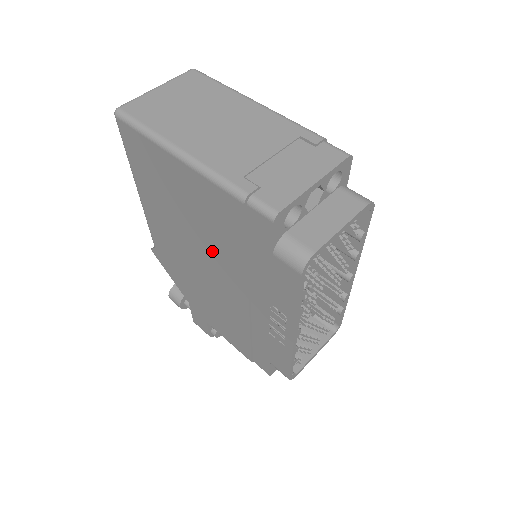
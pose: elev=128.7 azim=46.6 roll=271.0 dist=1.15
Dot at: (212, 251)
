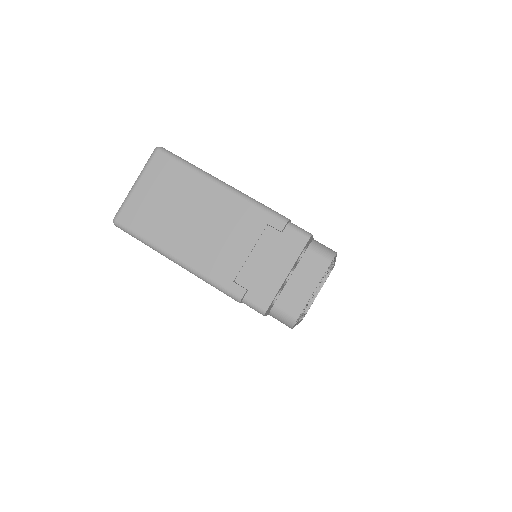
Dot at: occluded
